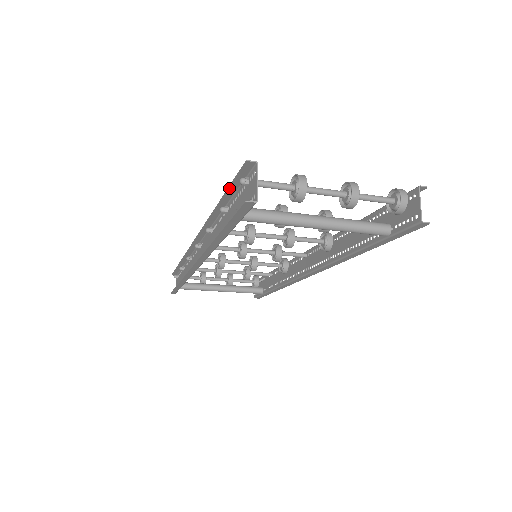
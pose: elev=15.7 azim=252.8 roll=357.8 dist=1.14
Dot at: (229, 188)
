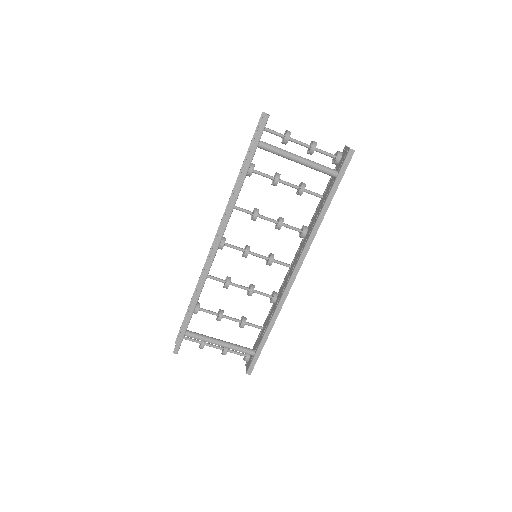
Dot at: (250, 145)
